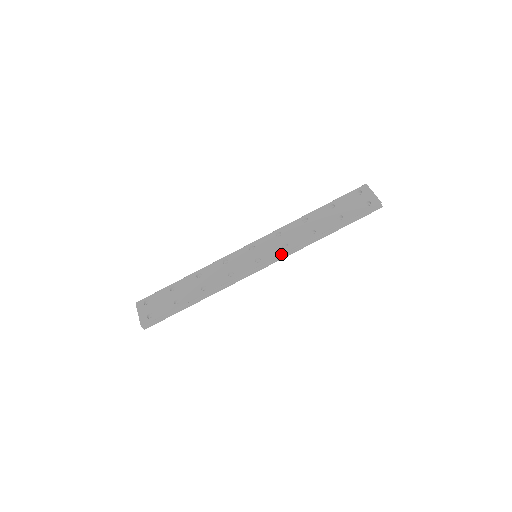
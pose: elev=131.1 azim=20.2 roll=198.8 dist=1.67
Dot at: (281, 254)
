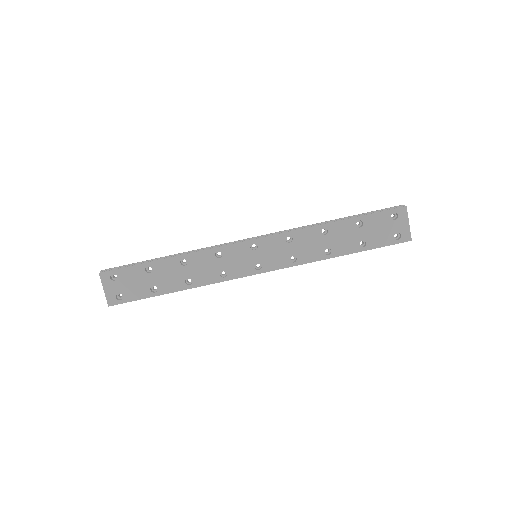
Dot at: (286, 267)
